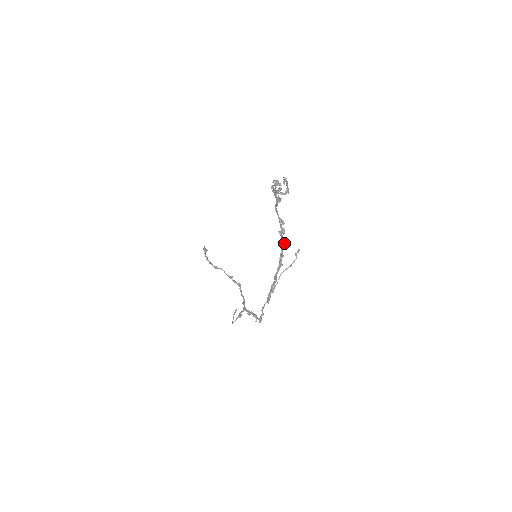
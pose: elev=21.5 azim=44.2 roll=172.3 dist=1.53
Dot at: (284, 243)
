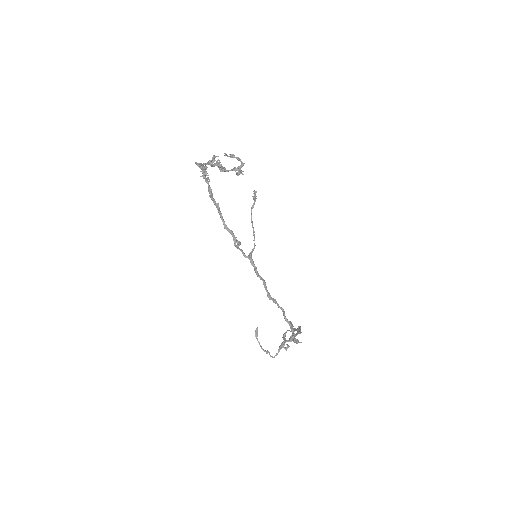
Dot at: (208, 181)
